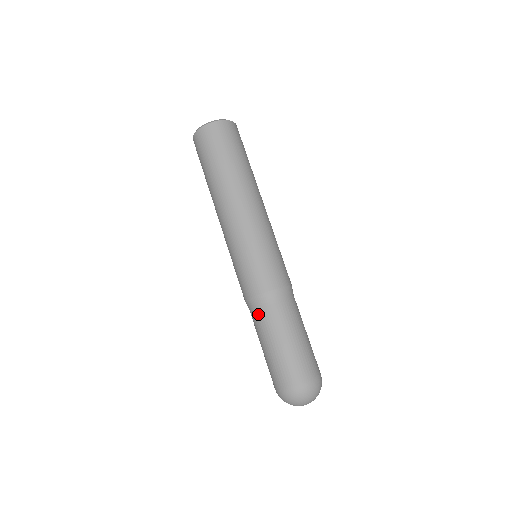
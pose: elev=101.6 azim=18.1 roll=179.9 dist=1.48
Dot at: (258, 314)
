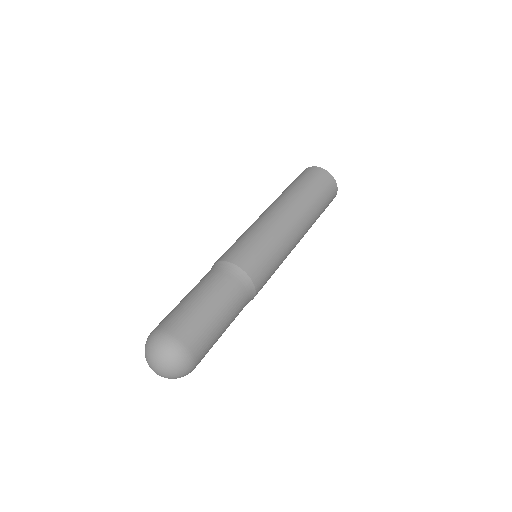
Dot at: (220, 275)
